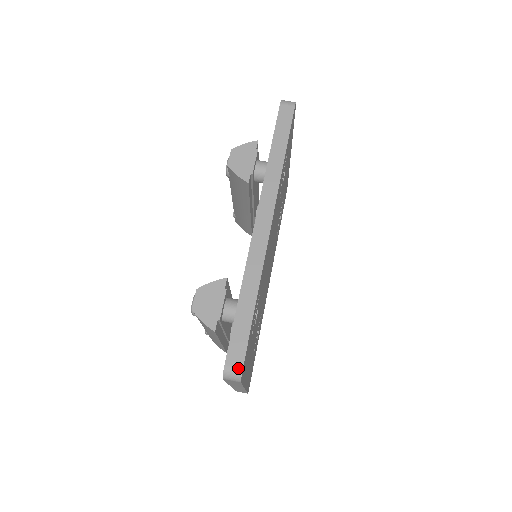
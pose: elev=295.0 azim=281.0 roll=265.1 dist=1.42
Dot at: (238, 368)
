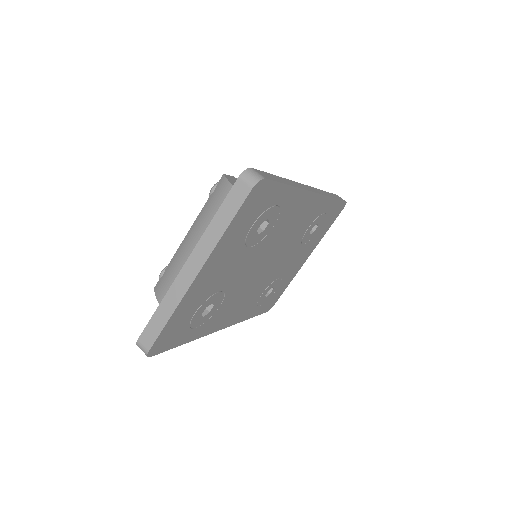
Dot at: (262, 175)
